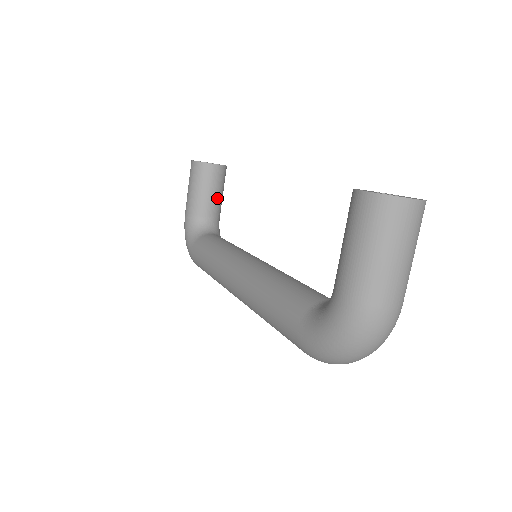
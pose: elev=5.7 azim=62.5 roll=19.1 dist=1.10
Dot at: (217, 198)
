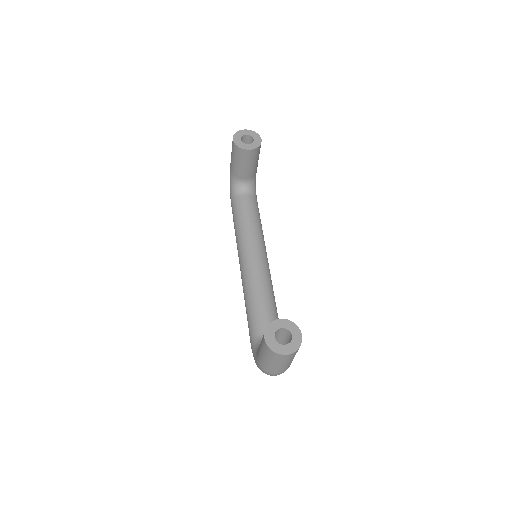
Dot at: (252, 168)
